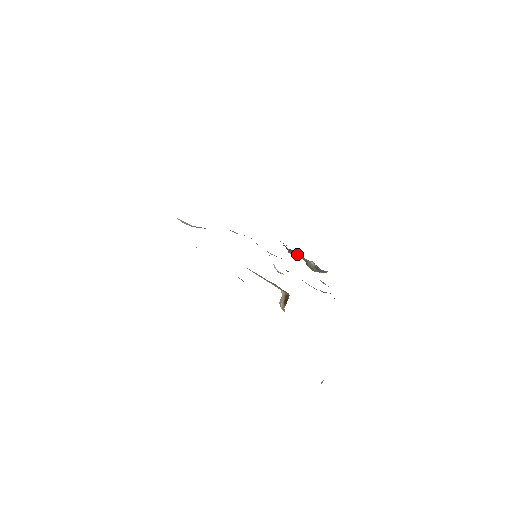
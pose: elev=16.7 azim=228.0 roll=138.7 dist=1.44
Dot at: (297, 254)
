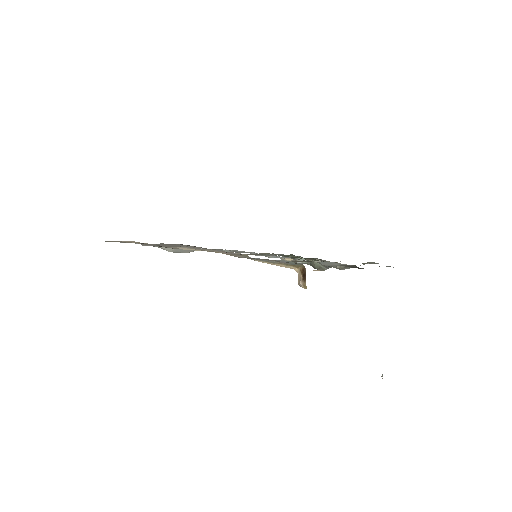
Dot at: occluded
